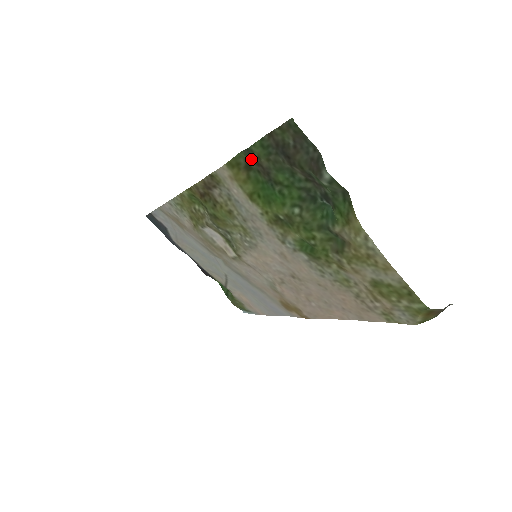
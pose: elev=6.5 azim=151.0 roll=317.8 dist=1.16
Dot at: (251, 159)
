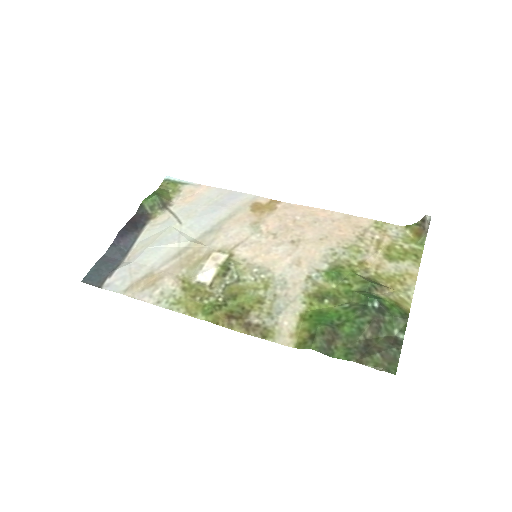
Dot at: (323, 345)
